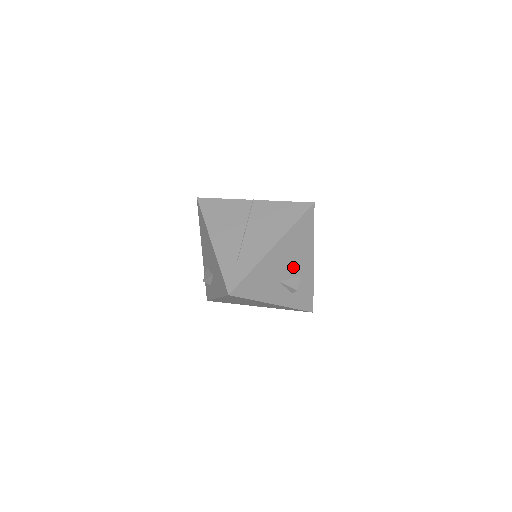
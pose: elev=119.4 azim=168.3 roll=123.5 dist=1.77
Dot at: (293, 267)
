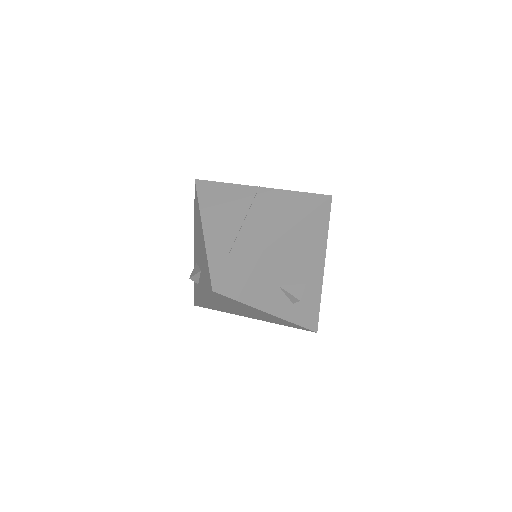
Dot at: (298, 271)
